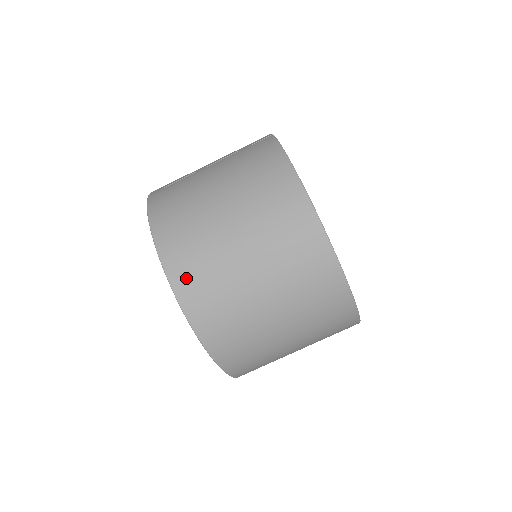
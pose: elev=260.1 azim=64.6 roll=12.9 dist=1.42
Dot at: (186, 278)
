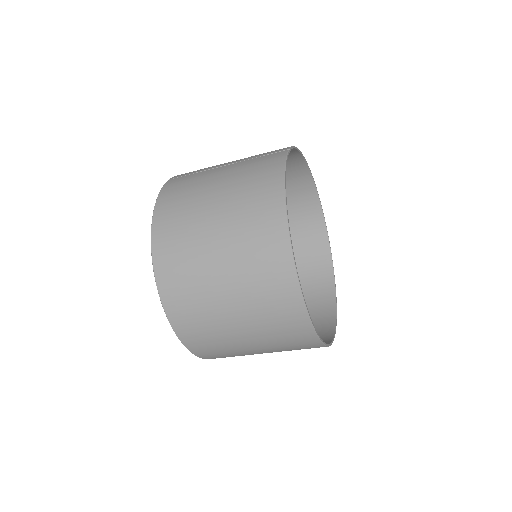
Dot at: (167, 268)
